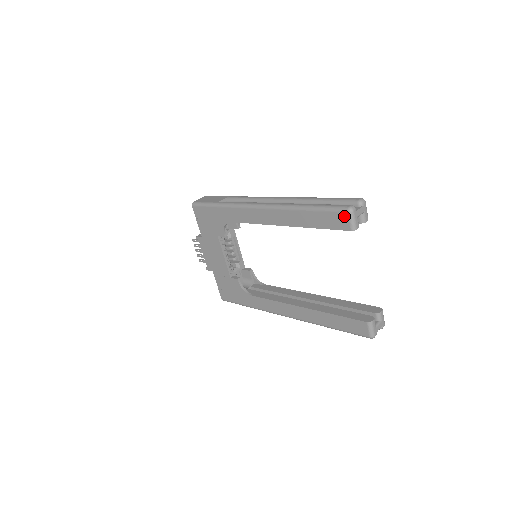
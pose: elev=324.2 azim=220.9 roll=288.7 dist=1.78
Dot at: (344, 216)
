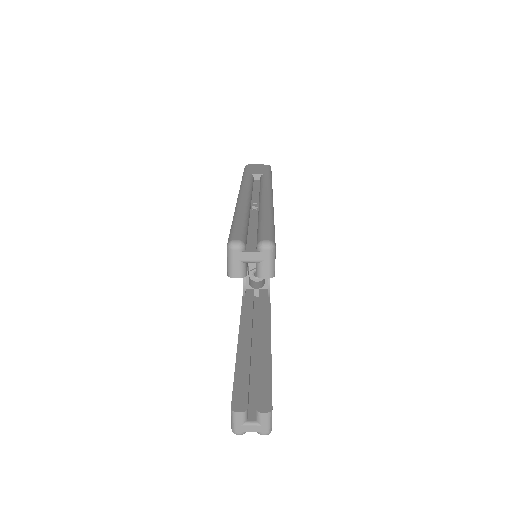
Dot at: occluded
